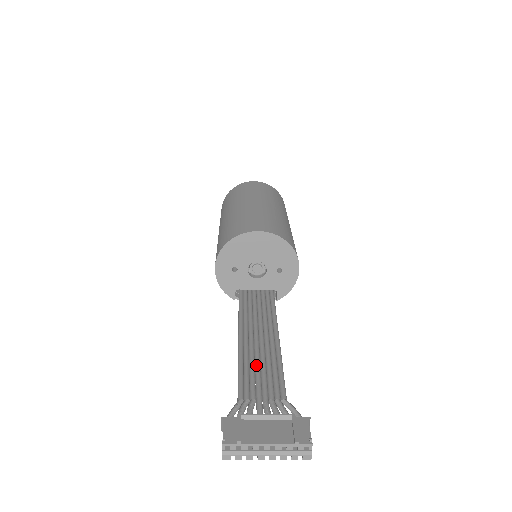
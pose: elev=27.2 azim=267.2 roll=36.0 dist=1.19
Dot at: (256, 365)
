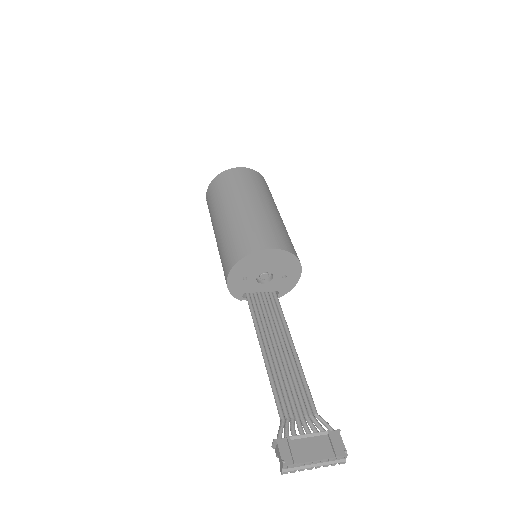
Dot at: (285, 381)
